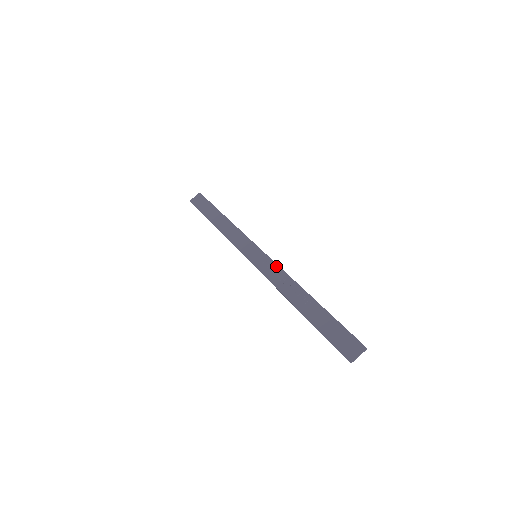
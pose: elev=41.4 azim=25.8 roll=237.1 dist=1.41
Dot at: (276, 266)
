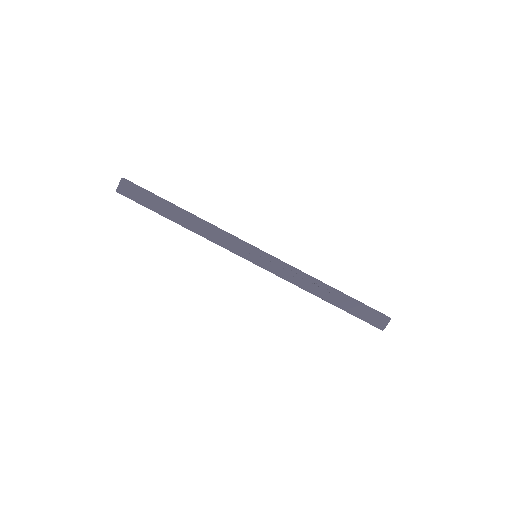
Dot at: (284, 264)
